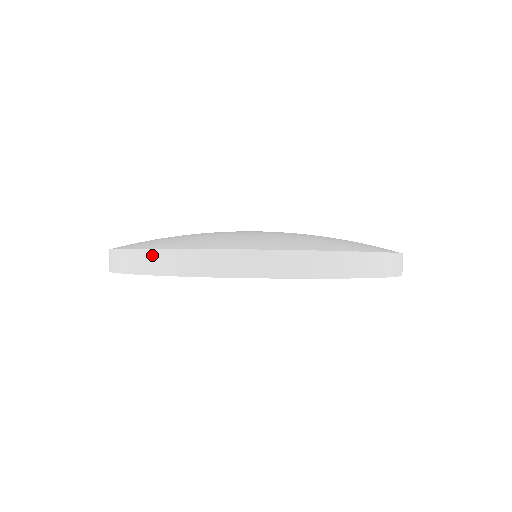
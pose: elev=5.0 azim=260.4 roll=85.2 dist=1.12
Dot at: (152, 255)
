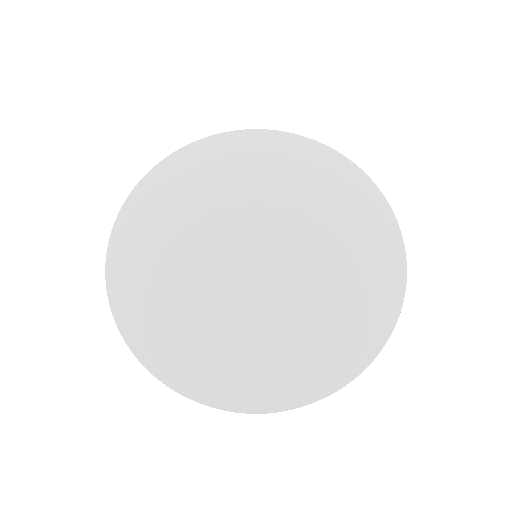
Dot at: occluded
